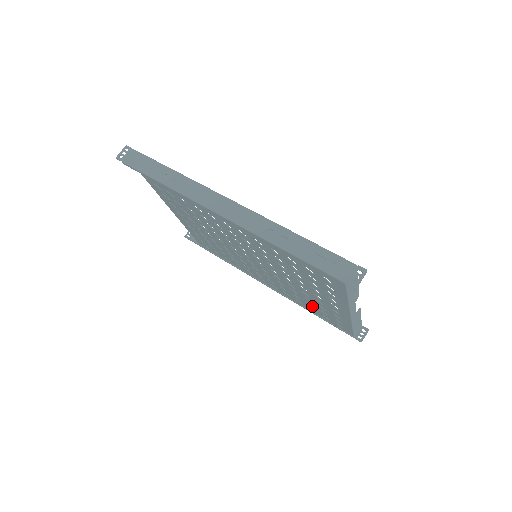
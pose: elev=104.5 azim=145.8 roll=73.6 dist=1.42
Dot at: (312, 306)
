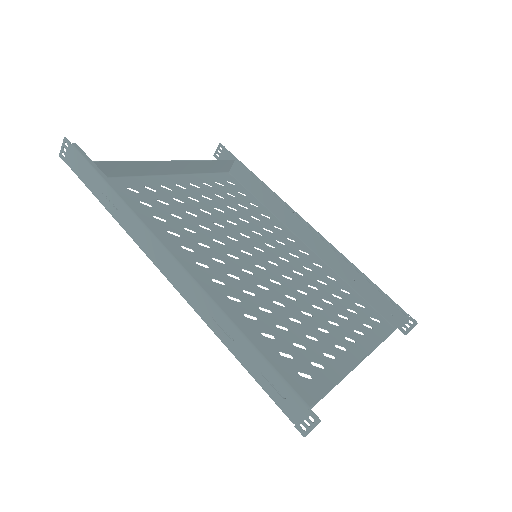
Dot at: occluded
